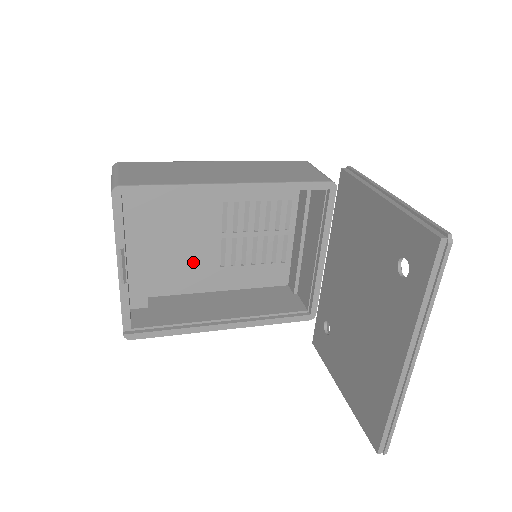
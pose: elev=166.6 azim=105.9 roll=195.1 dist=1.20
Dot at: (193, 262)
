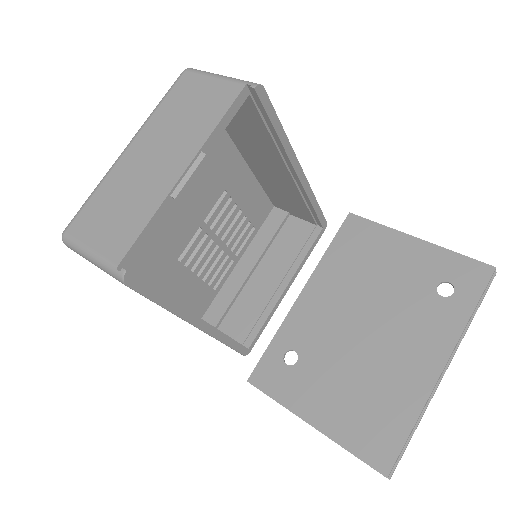
Dot at: (164, 236)
